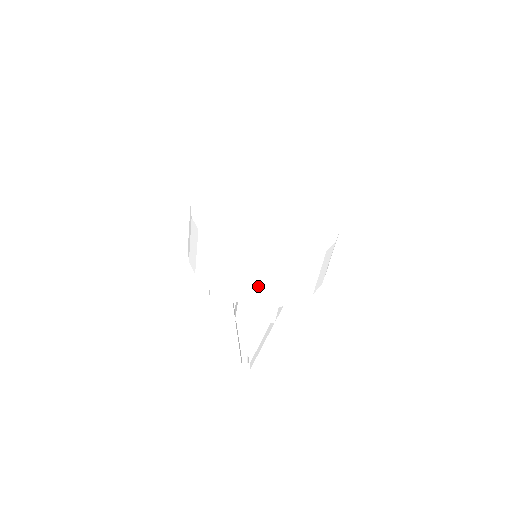
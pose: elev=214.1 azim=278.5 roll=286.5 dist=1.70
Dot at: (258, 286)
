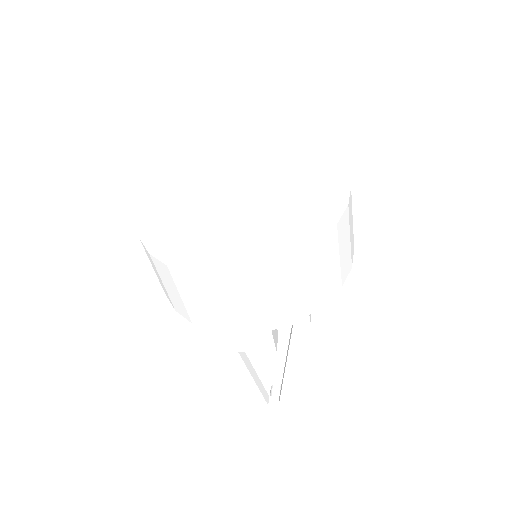
Dot at: (224, 308)
